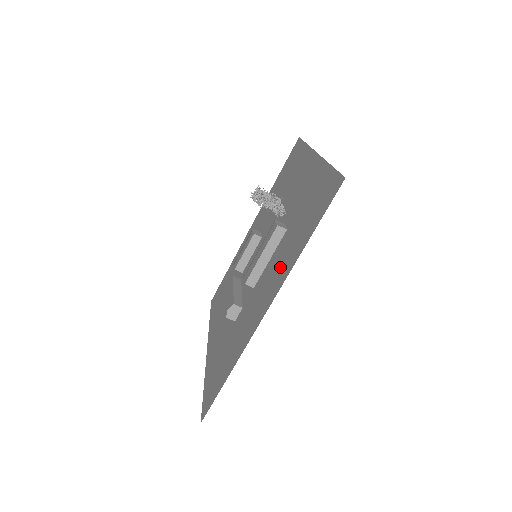
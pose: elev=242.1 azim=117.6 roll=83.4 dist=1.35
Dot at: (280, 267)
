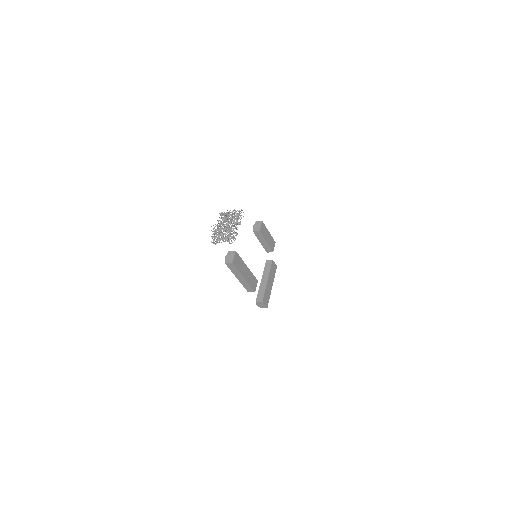
Dot at: occluded
